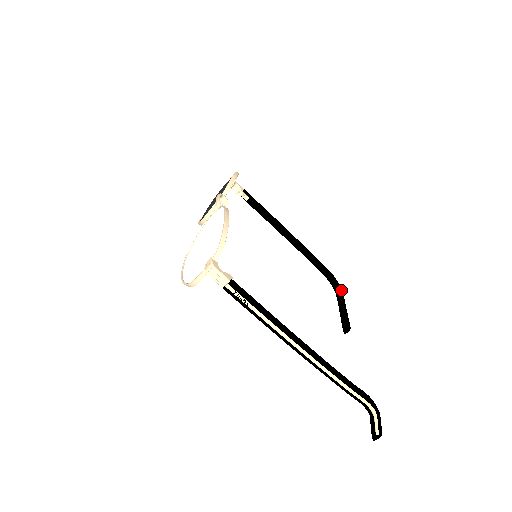
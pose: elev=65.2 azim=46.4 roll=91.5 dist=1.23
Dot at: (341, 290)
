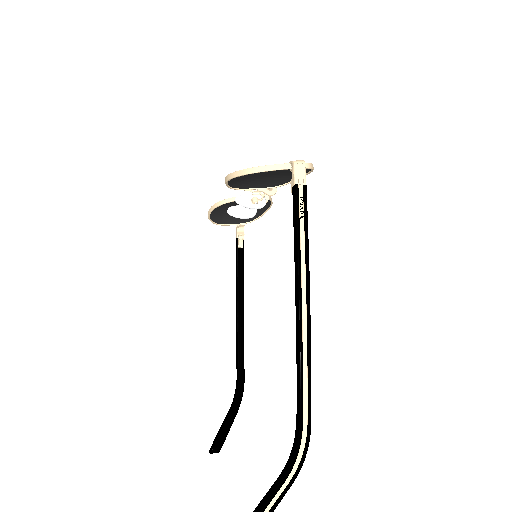
Dot at: occluded
